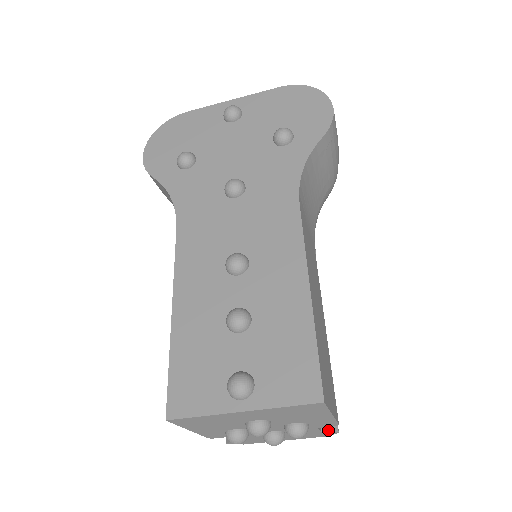
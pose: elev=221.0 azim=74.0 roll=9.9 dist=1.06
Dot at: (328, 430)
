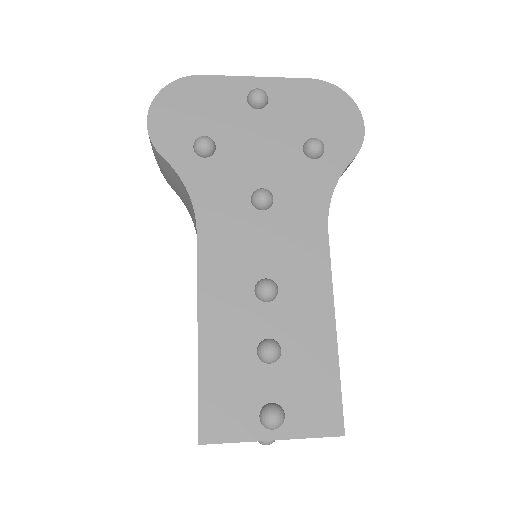
Dot at: occluded
